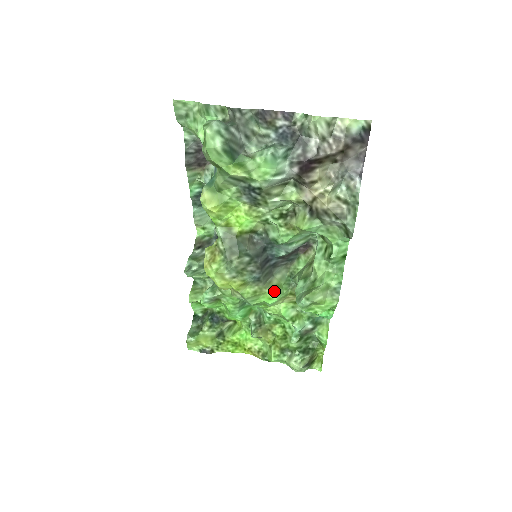
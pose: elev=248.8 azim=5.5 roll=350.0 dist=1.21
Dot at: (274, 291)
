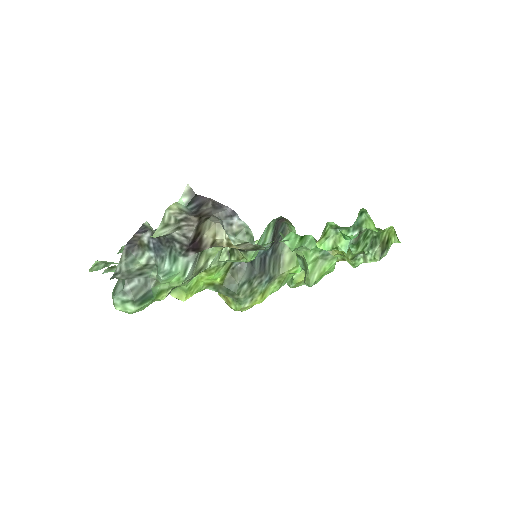
Dot at: (292, 267)
